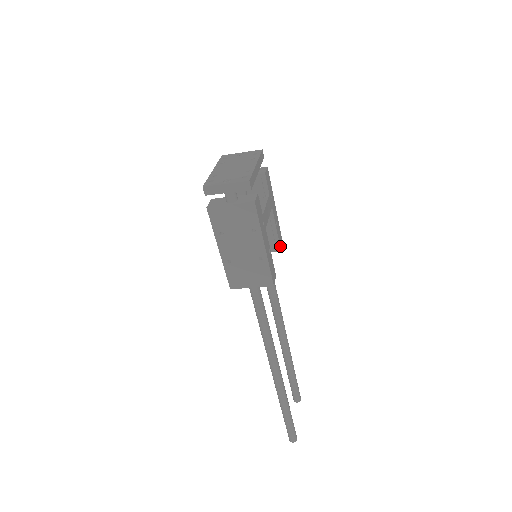
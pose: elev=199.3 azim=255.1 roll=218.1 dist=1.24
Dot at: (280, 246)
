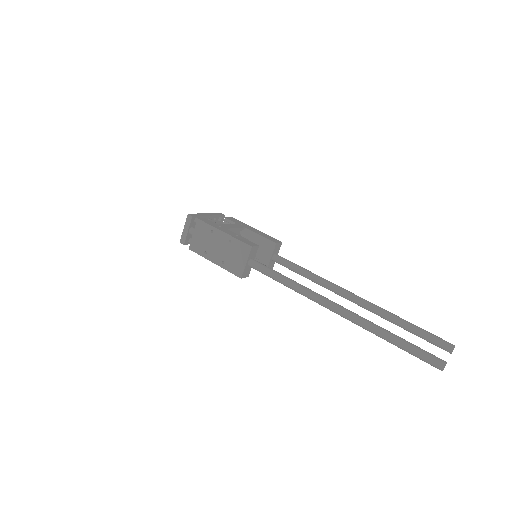
Dot at: (273, 241)
